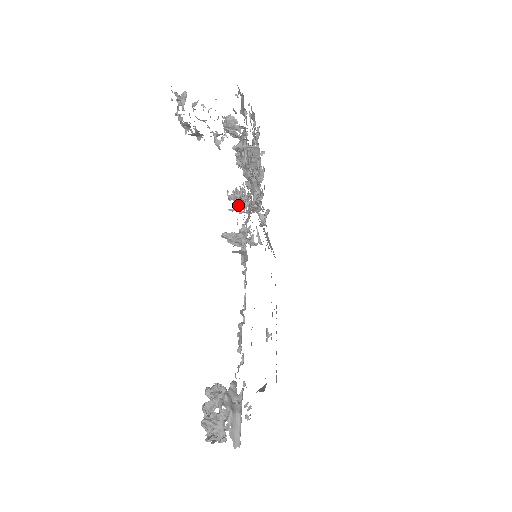
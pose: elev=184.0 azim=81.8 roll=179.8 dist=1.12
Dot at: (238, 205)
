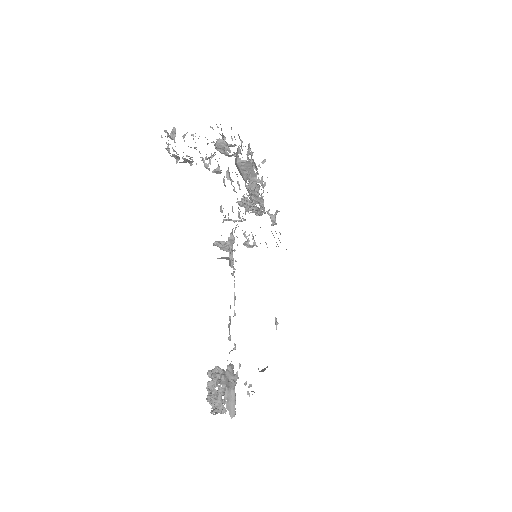
Dot at: (247, 210)
